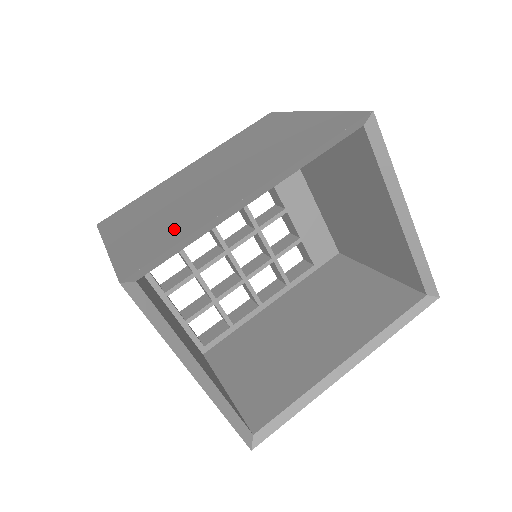
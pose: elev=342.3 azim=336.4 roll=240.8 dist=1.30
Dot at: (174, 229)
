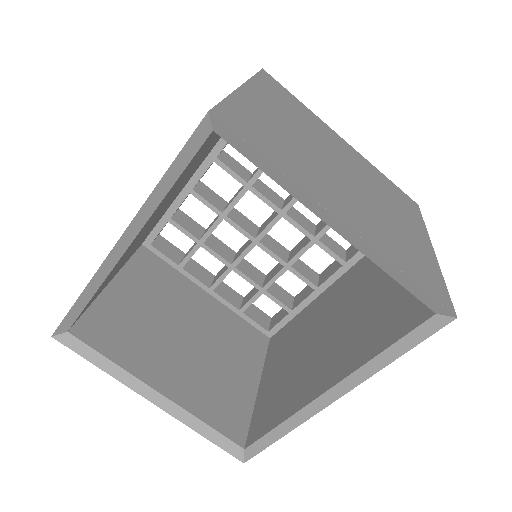
Dot at: occluded
